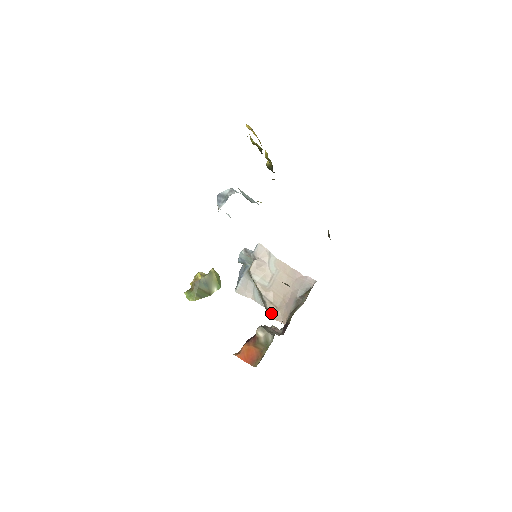
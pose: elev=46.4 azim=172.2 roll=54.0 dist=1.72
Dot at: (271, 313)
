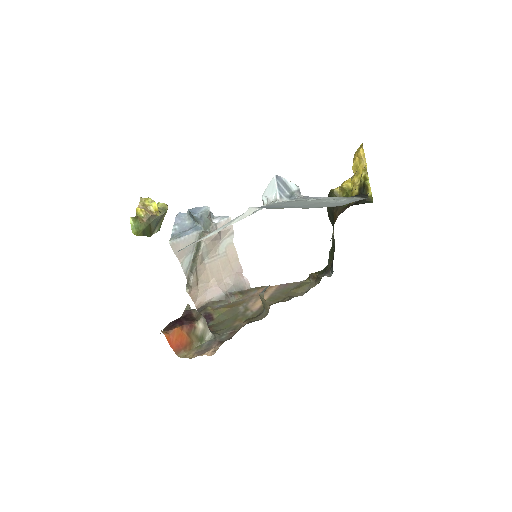
Dot at: (192, 289)
